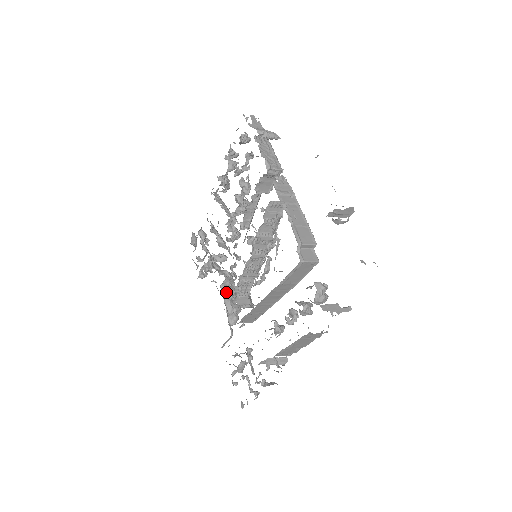
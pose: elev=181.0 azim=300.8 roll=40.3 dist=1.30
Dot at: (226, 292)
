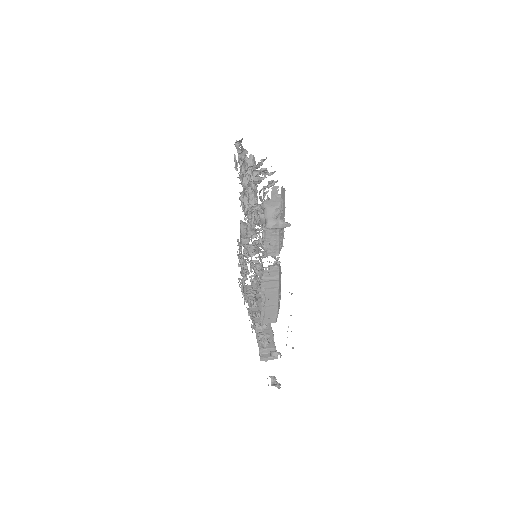
Dot at: (244, 225)
